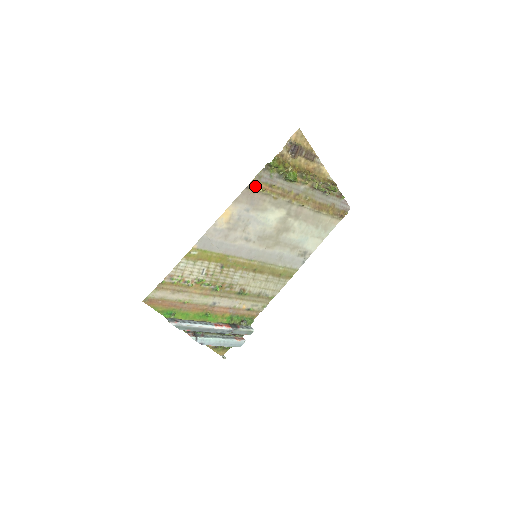
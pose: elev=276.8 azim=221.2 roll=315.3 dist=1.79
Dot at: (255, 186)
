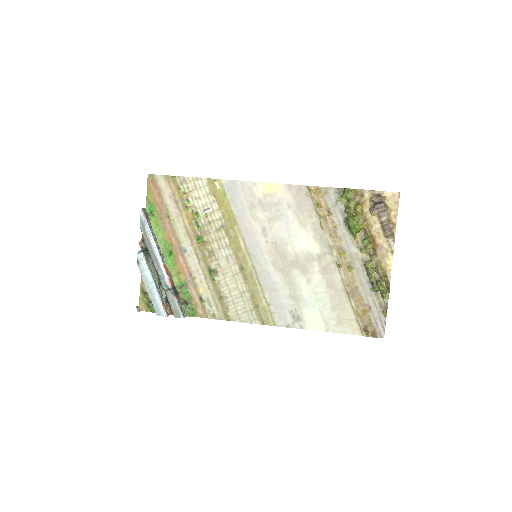
Dot at: (315, 194)
